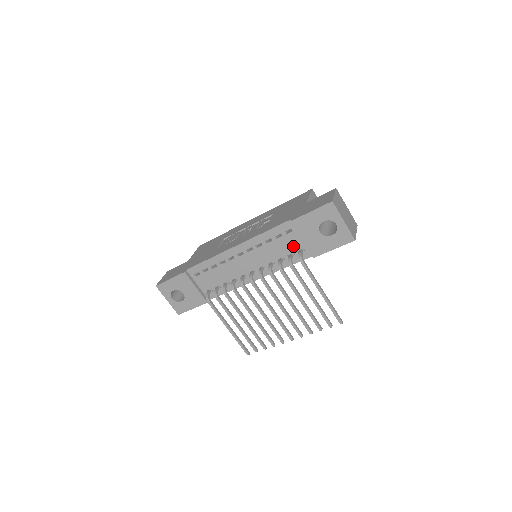
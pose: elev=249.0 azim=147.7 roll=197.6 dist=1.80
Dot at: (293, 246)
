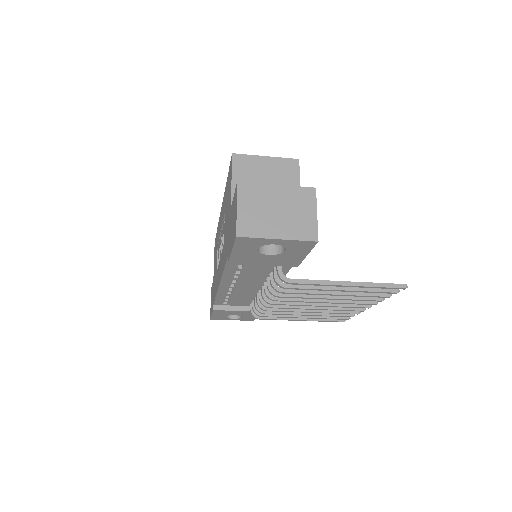
Dot at: (265, 265)
